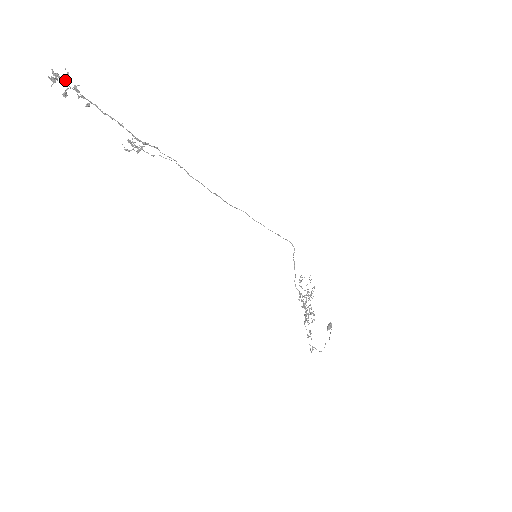
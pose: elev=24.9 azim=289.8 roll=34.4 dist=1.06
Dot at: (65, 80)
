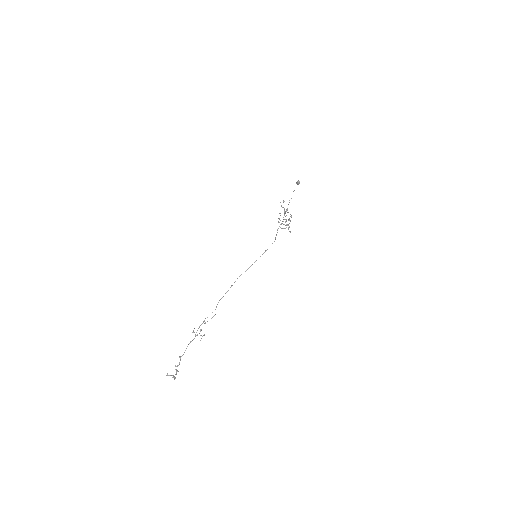
Dot at: (176, 374)
